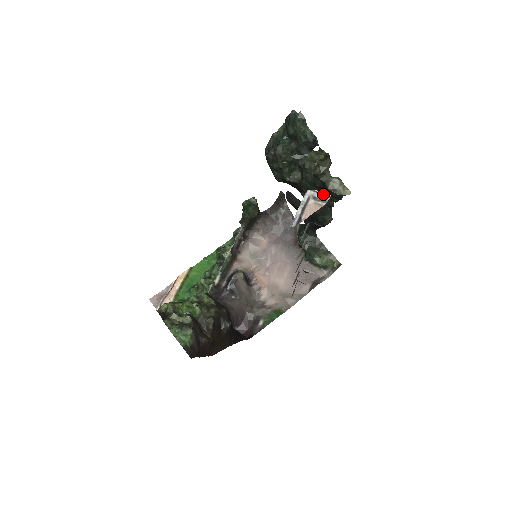
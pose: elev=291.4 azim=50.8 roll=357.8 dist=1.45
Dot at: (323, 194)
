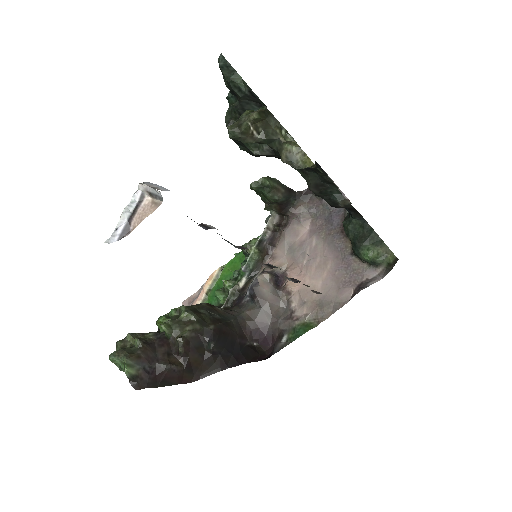
Dot at: (152, 188)
